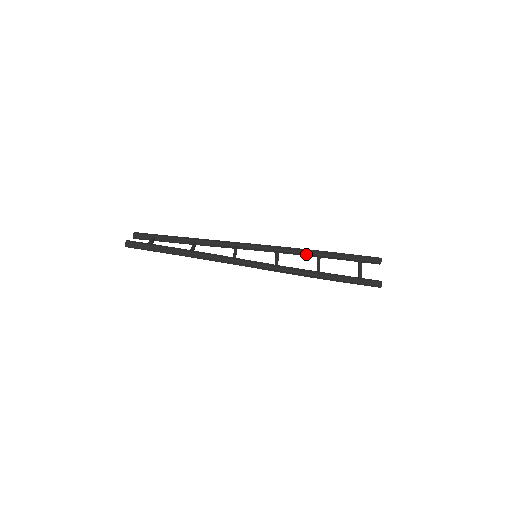
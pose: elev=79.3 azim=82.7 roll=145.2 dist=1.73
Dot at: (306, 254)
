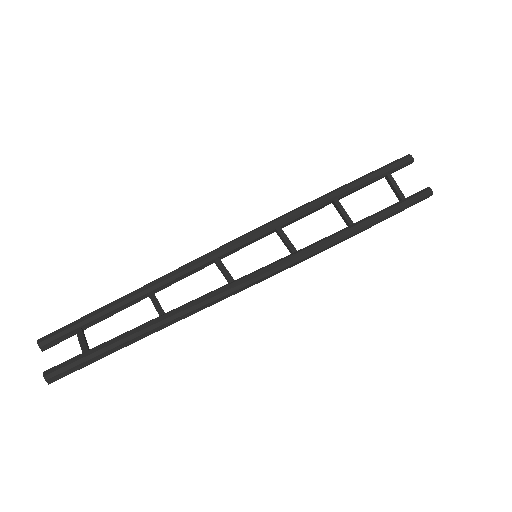
Dot at: (318, 208)
